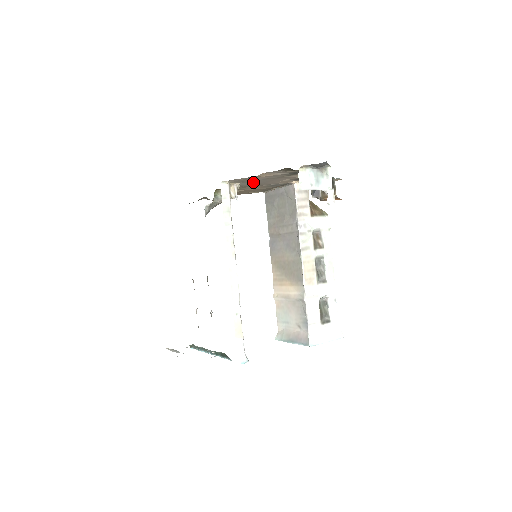
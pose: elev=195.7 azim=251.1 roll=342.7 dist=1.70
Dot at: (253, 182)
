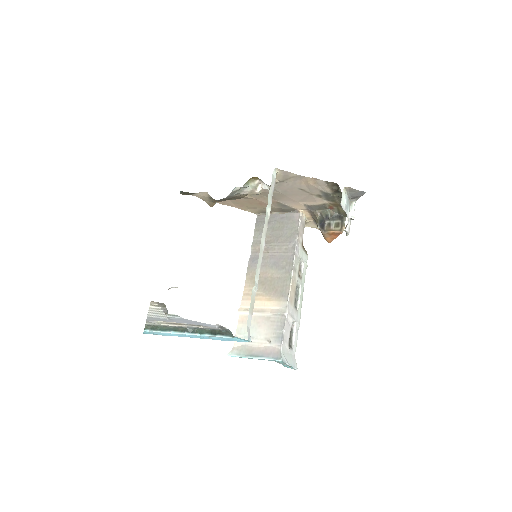
Dot at: (286, 187)
